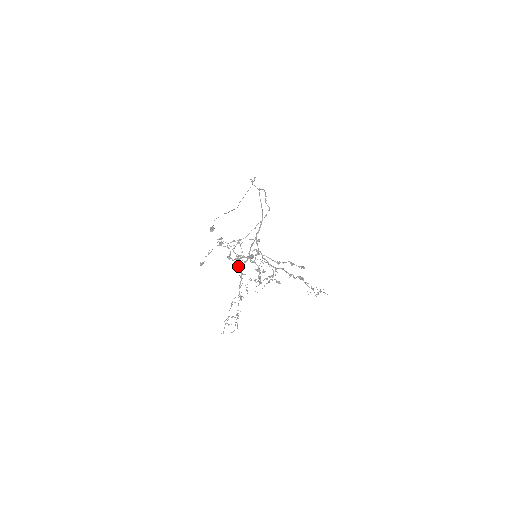
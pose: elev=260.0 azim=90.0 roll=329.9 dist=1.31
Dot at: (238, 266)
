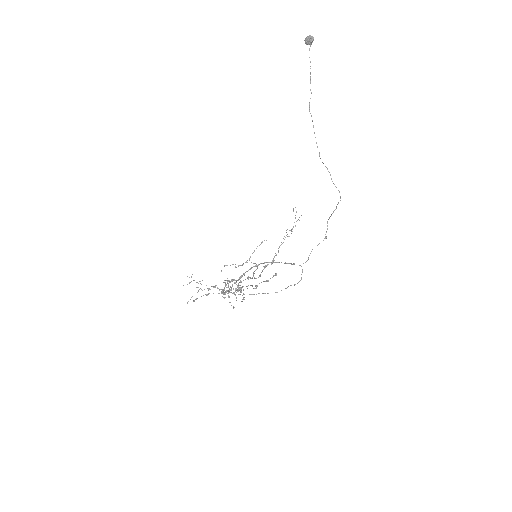
Dot at: occluded
